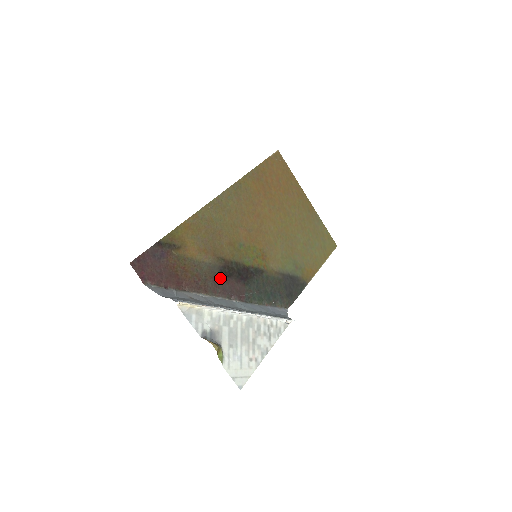
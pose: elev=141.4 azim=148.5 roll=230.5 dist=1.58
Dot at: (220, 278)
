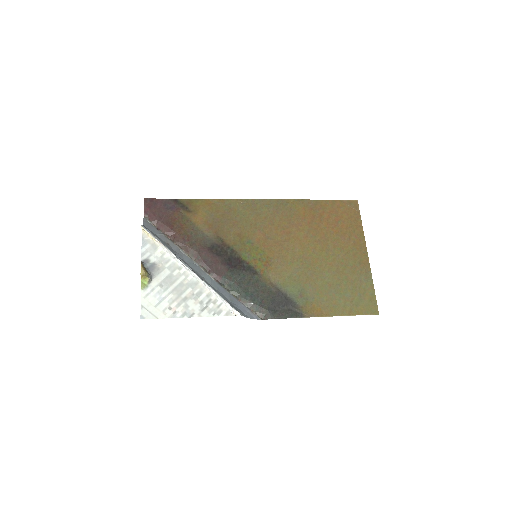
Dot at: (208, 251)
